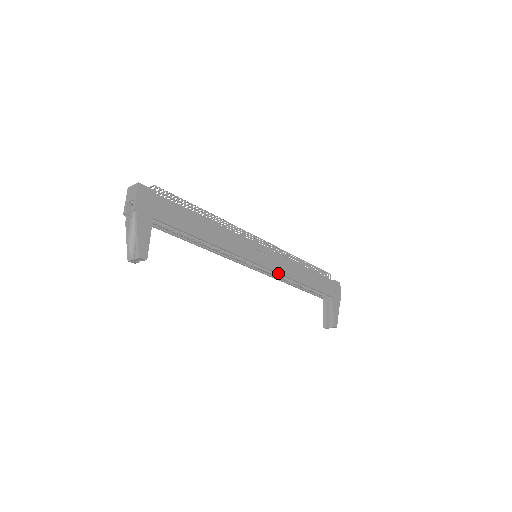
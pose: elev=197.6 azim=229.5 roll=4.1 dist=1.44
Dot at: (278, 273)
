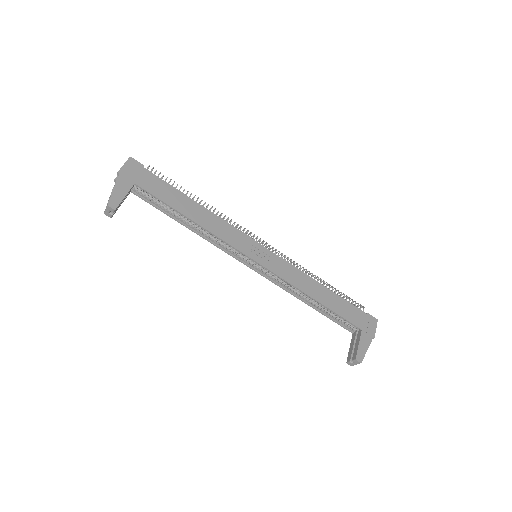
Dot at: (278, 276)
